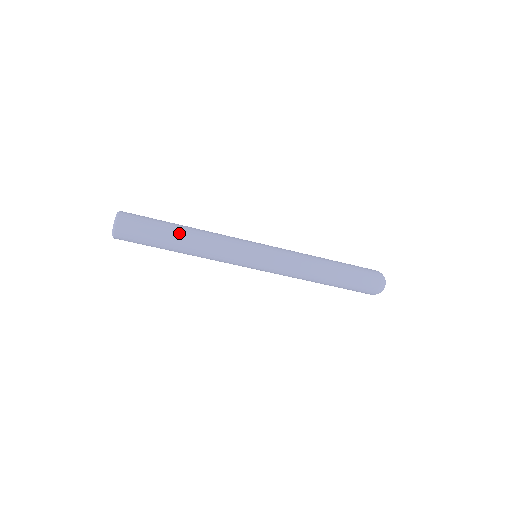
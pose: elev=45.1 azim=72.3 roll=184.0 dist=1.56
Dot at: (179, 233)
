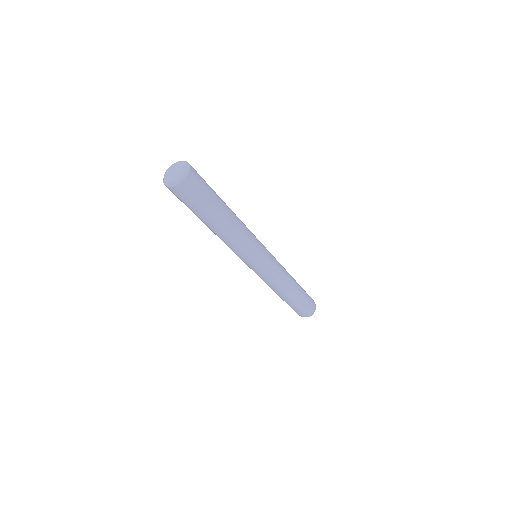
Dot at: occluded
